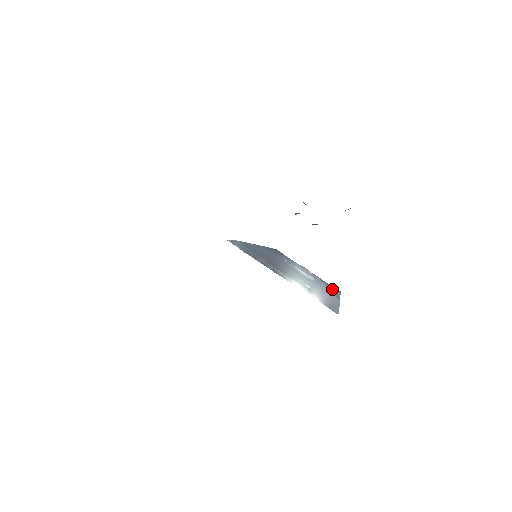
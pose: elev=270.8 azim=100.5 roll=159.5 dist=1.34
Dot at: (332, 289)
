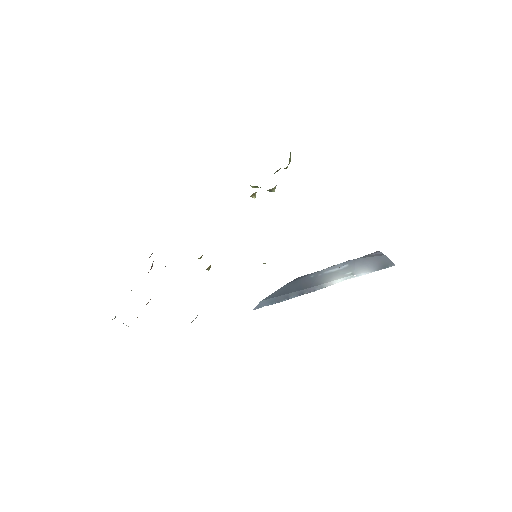
Dot at: (370, 256)
